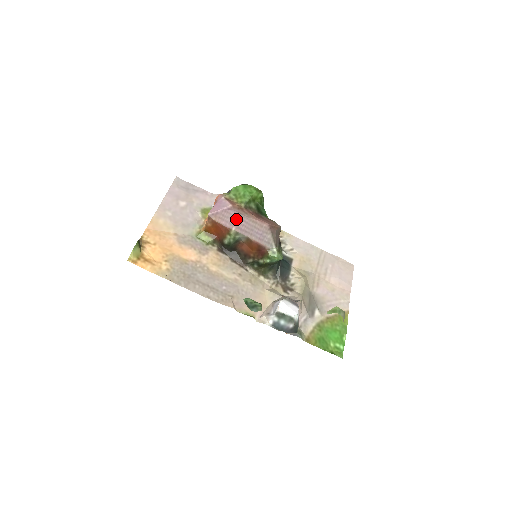
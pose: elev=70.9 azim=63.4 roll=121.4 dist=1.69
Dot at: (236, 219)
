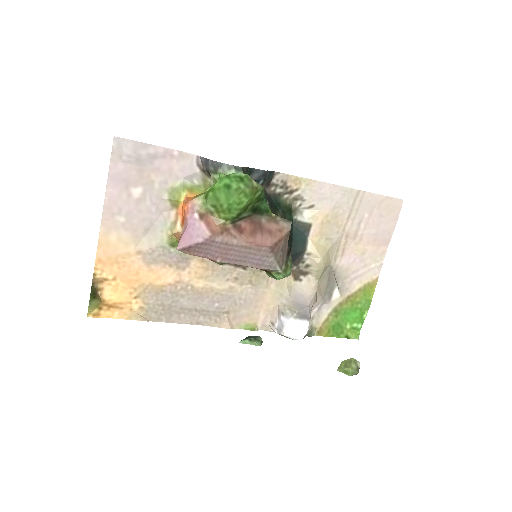
Dot at: (220, 250)
